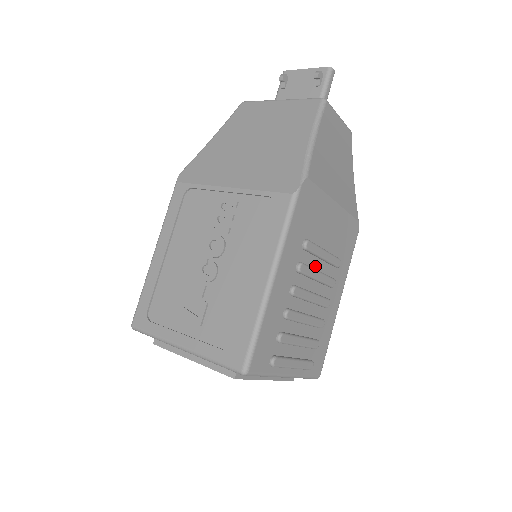
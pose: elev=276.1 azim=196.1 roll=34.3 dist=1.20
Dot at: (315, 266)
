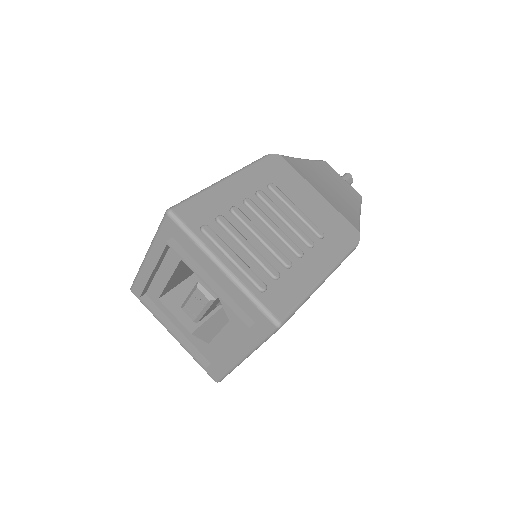
Dot at: (284, 212)
